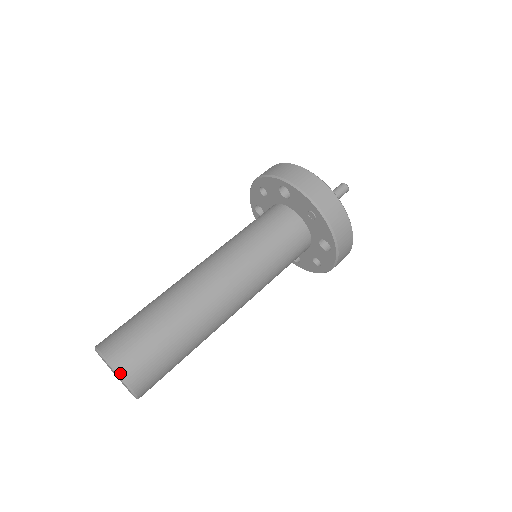
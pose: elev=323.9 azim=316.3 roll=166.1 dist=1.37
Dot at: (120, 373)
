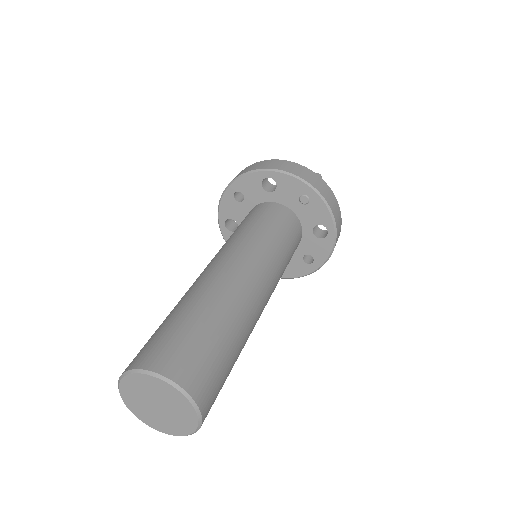
Dot at: (181, 385)
